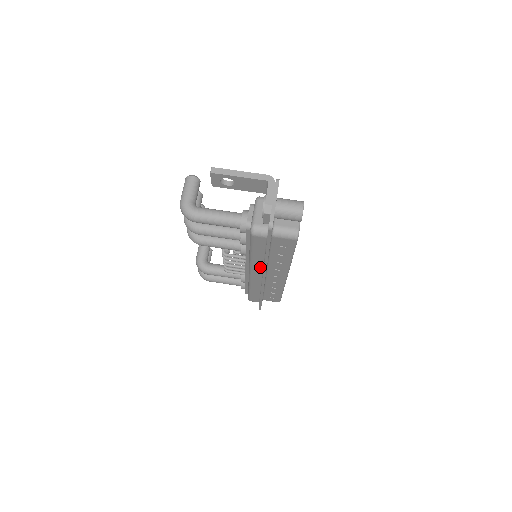
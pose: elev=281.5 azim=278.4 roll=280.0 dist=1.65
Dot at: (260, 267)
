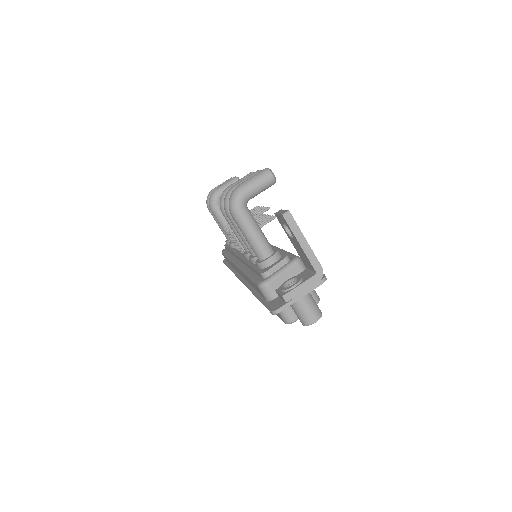
Dot at: occluded
